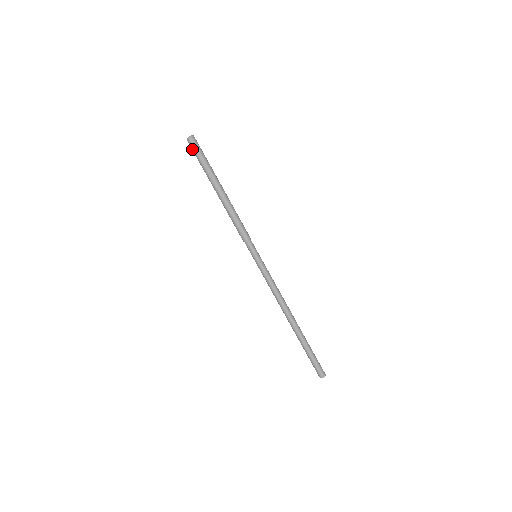
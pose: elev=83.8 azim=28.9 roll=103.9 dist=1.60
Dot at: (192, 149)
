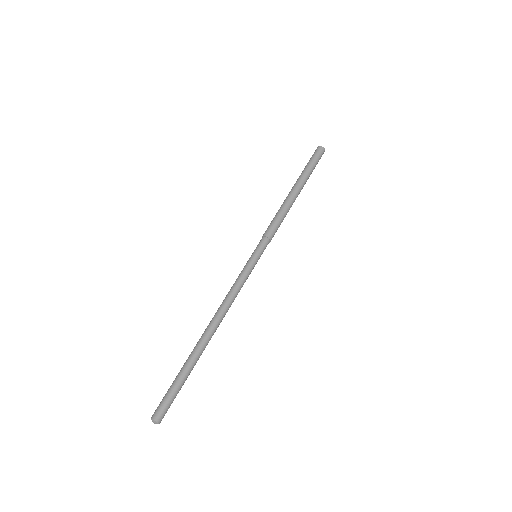
Dot at: (313, 155)
